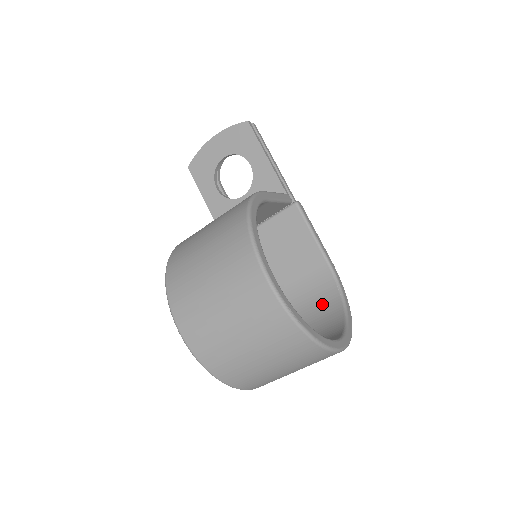
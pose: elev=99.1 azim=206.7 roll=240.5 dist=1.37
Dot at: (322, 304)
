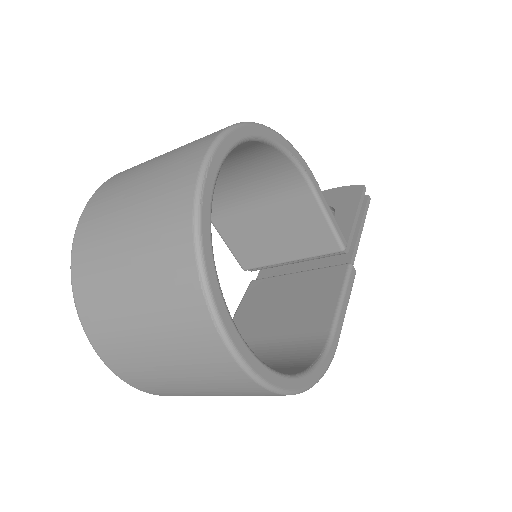
Dot at: (279, 367)
